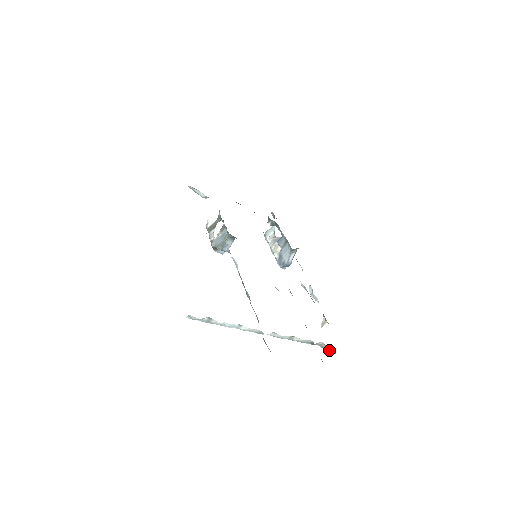
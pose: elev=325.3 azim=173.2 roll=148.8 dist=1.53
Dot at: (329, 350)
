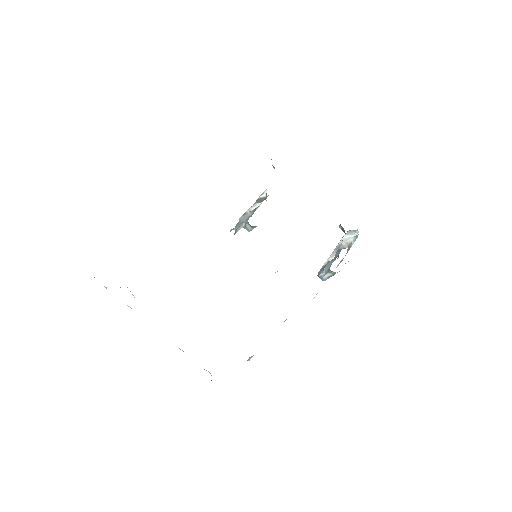
Dot at: occluded
